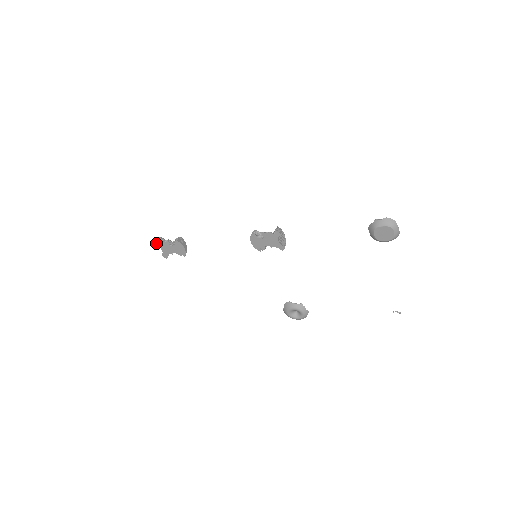
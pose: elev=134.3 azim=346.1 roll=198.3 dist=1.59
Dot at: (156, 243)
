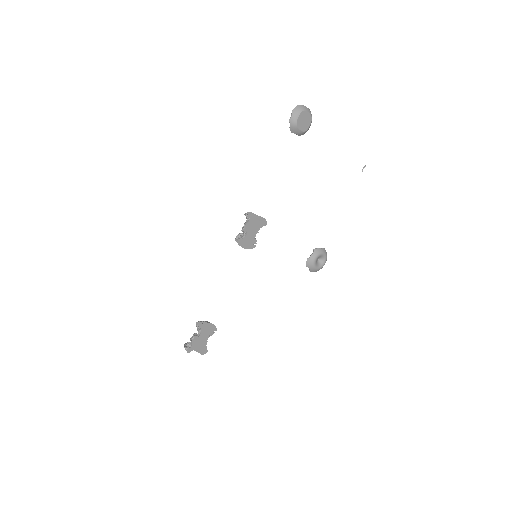
Dot at: (188, 351)
